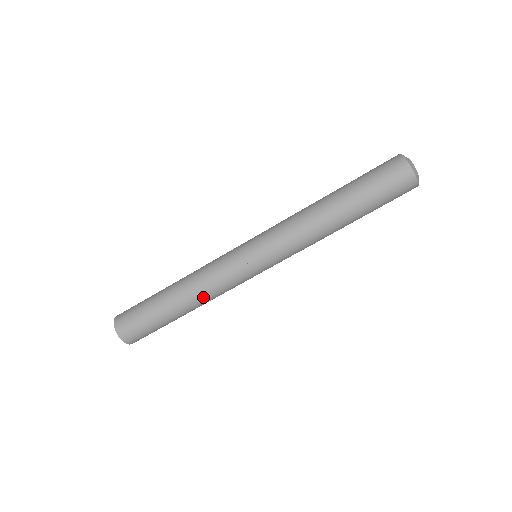
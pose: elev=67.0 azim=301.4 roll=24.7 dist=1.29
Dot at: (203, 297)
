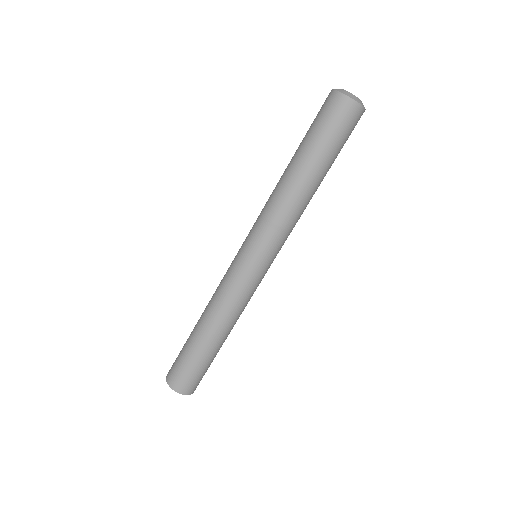
Dot at: (218, 313)
